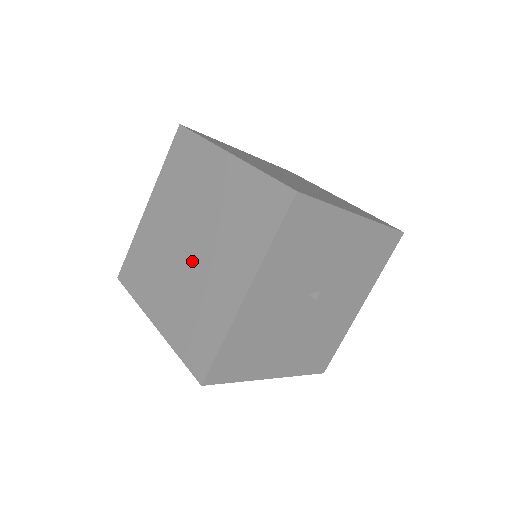
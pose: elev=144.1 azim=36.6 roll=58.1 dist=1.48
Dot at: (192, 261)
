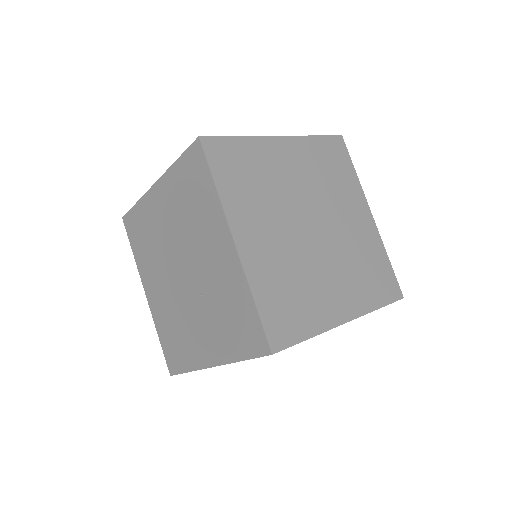
Dot at: (181, 290)
